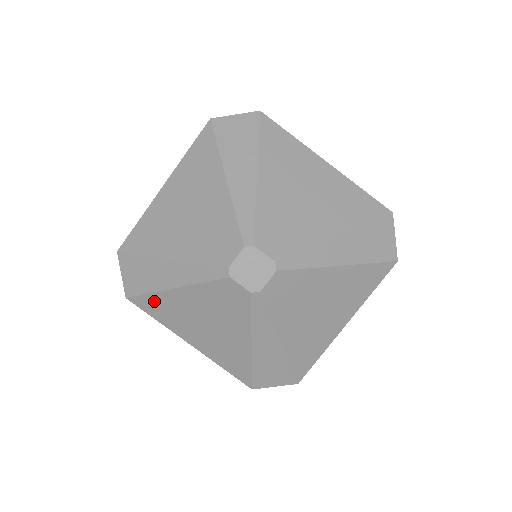
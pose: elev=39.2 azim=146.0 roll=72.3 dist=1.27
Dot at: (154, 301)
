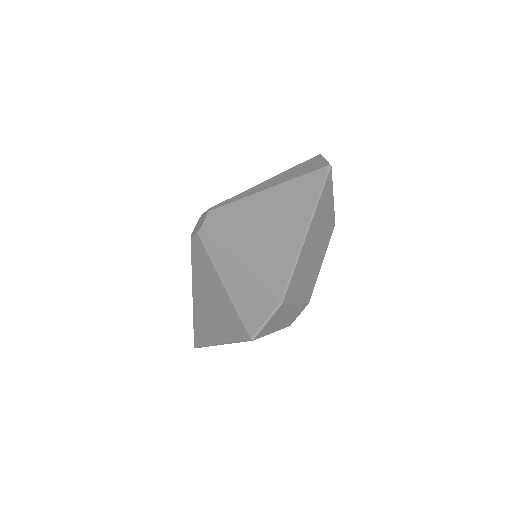
Dot at: (197, 325)
